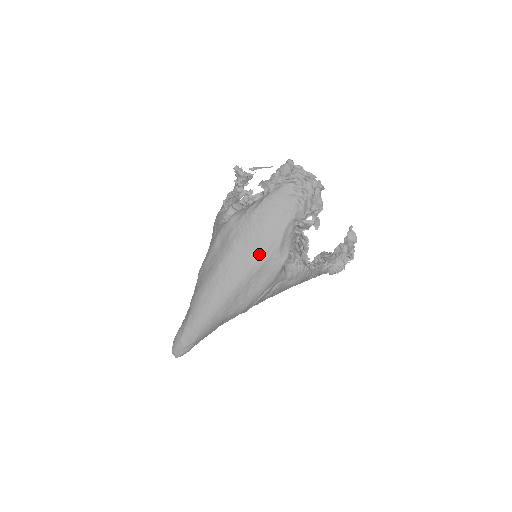
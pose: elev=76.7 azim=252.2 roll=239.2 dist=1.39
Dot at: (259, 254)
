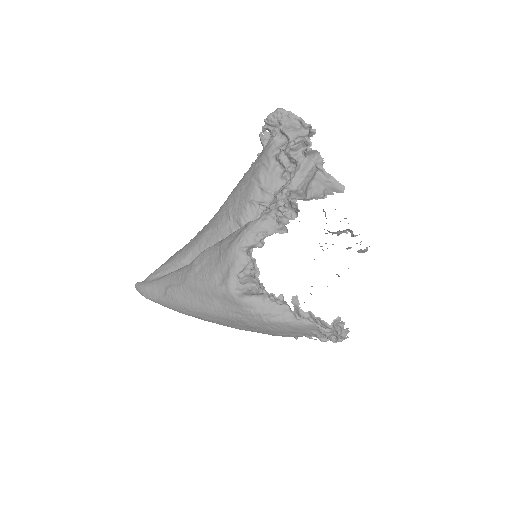
Dot at: (251, 331)
